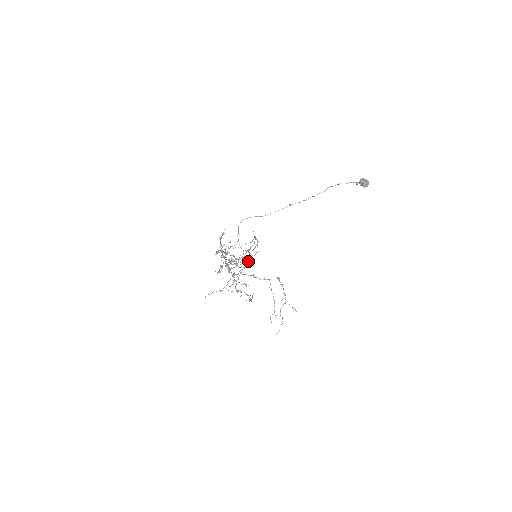
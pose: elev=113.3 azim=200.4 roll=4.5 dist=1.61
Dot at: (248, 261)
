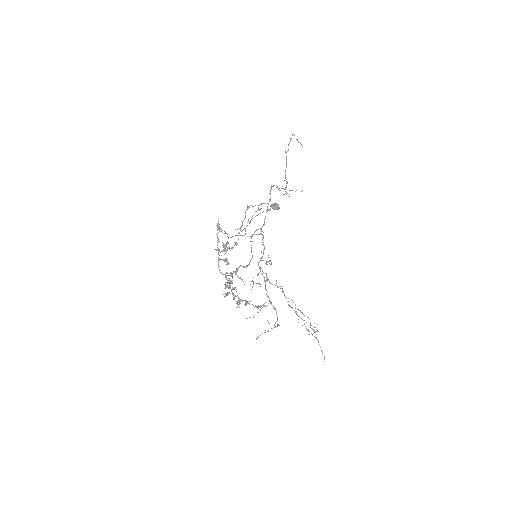
Dot at: (263, 244)
